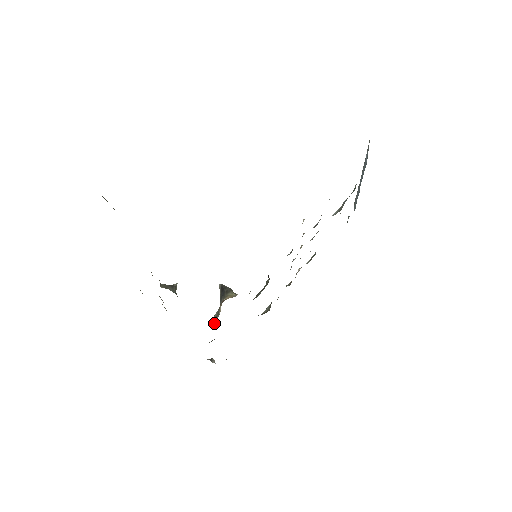
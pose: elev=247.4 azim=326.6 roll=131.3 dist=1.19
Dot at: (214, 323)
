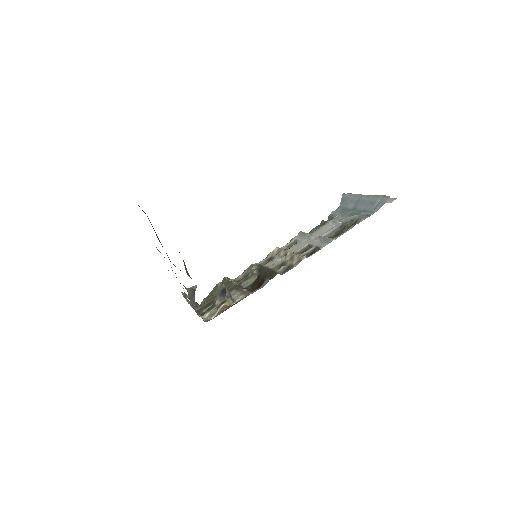
Dot at: (210, 319)
